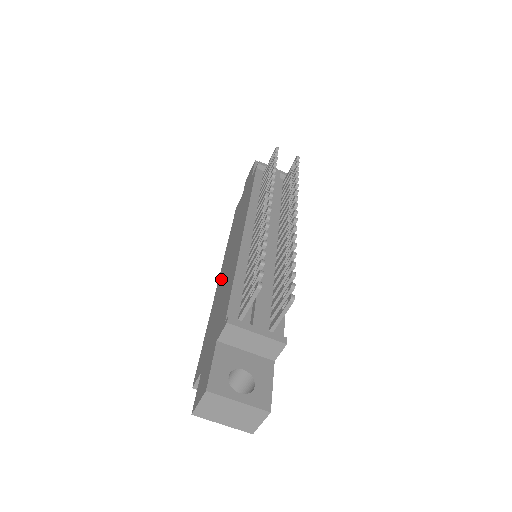
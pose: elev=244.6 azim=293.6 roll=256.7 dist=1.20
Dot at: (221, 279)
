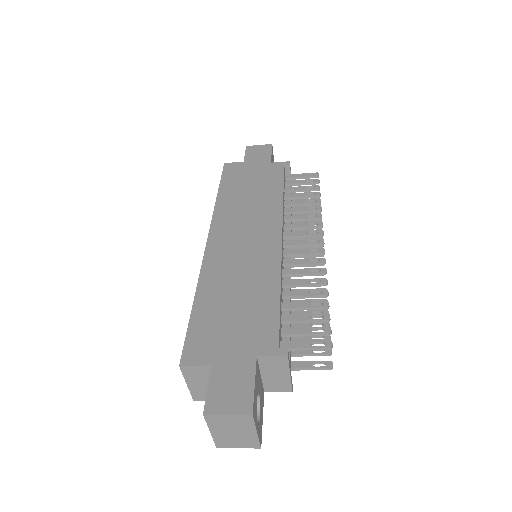
Dot at: (222, 253)
